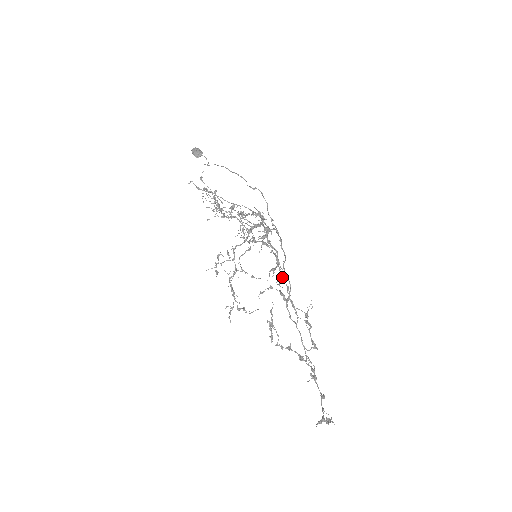
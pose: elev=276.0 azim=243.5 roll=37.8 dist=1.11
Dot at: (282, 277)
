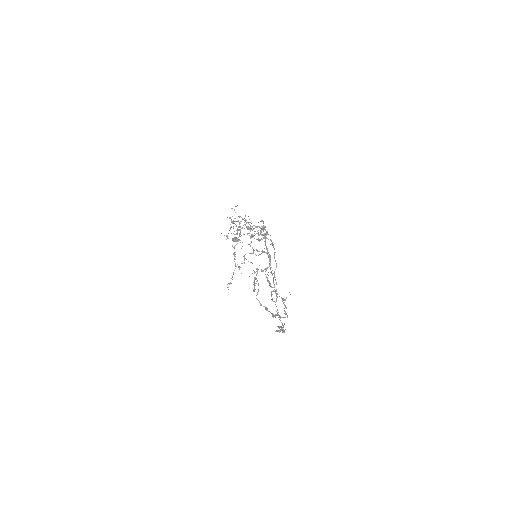
Dot at: (271, 273)
